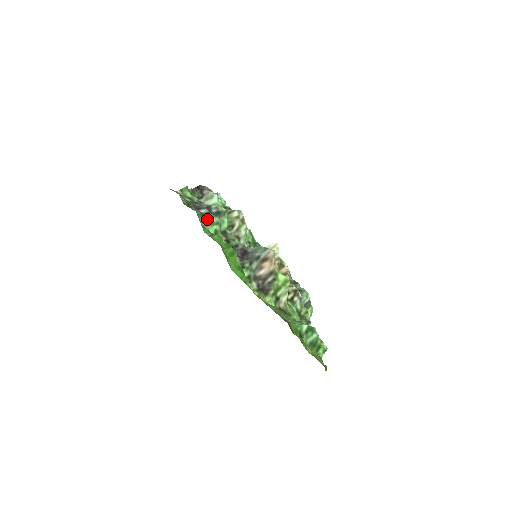
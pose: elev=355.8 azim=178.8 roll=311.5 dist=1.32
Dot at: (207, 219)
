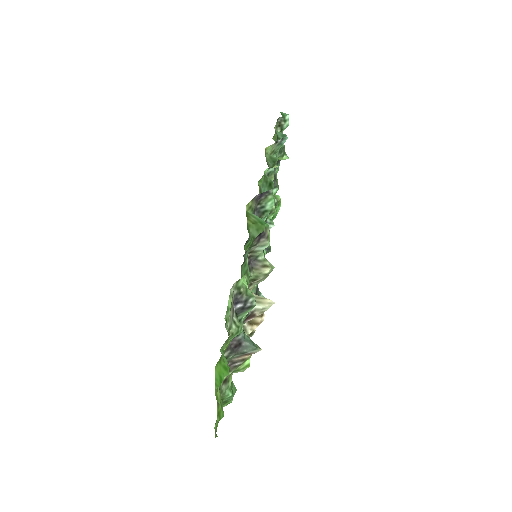
Dot at: (233, 336)
